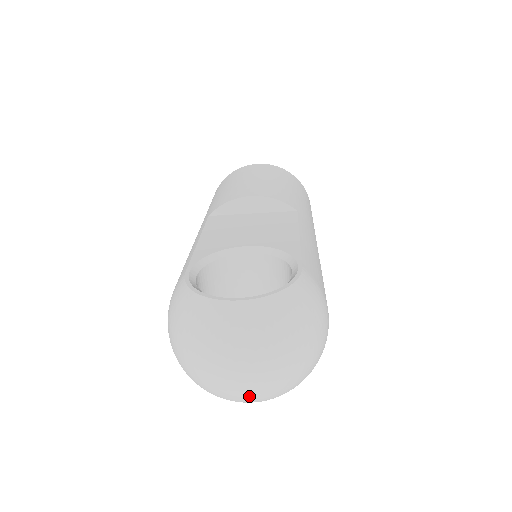
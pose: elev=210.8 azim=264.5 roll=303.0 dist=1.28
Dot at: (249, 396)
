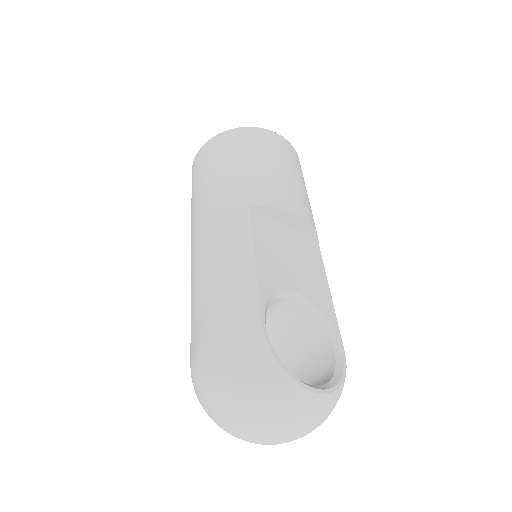
Dot at: occluded
